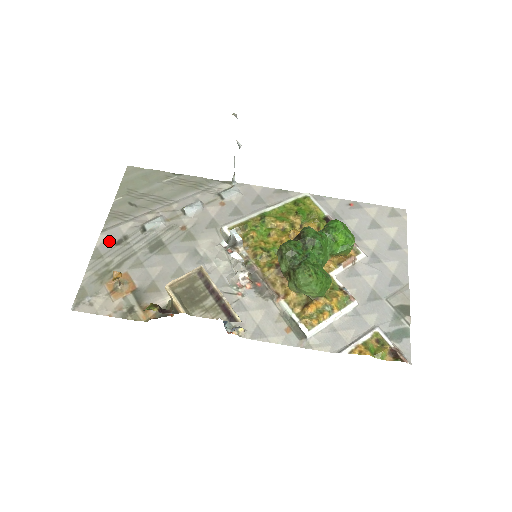
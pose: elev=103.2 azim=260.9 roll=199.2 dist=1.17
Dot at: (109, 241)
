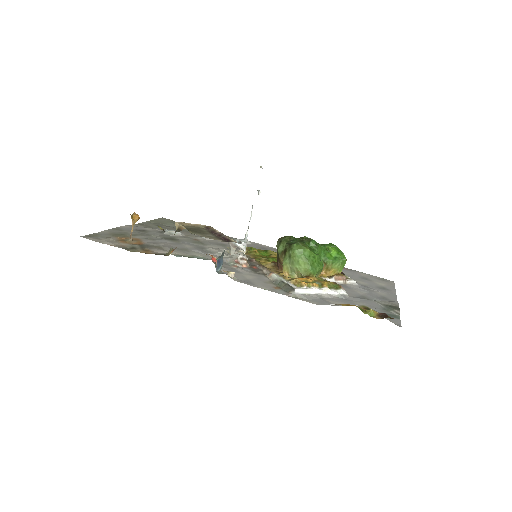
Dot at: (131, 228)
